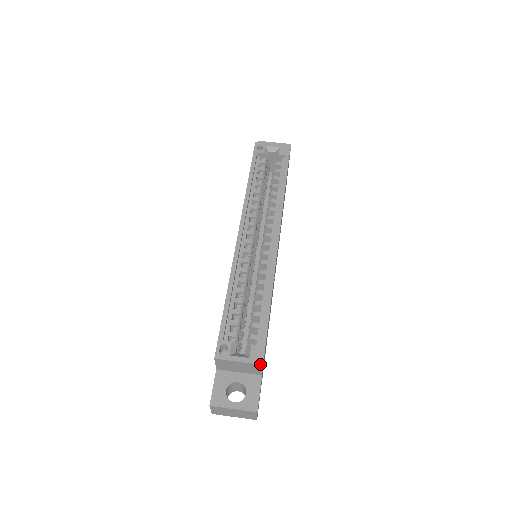
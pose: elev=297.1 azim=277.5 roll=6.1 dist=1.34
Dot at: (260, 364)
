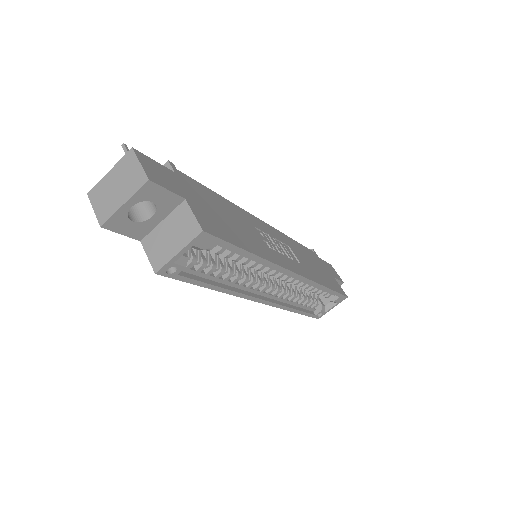
Dot at: occluded
